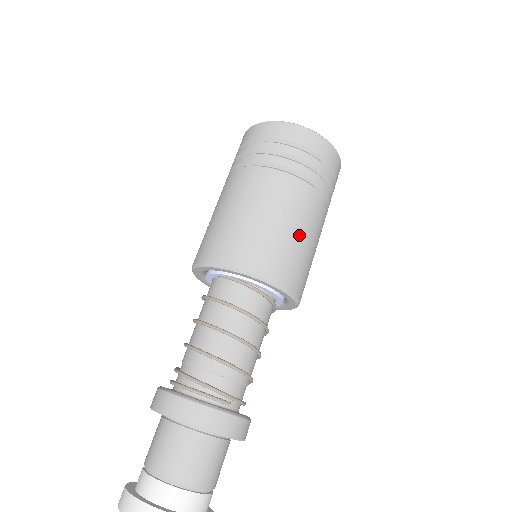
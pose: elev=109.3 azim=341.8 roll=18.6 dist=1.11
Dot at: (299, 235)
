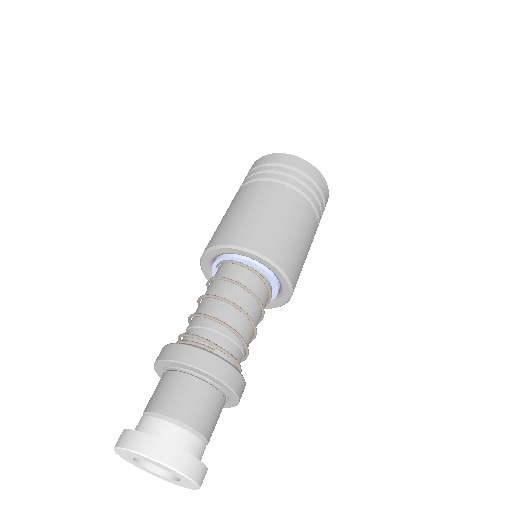
Dot at: (275, 218)
